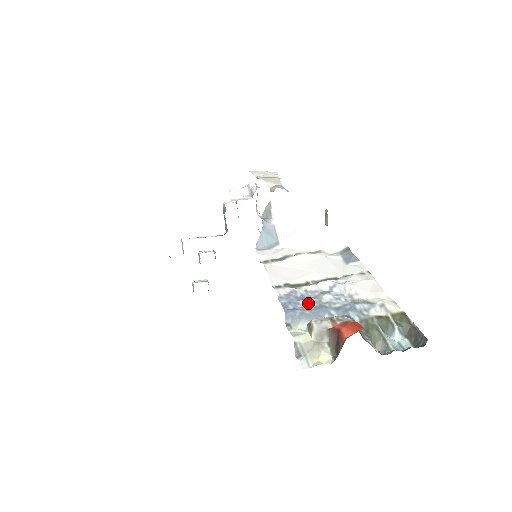
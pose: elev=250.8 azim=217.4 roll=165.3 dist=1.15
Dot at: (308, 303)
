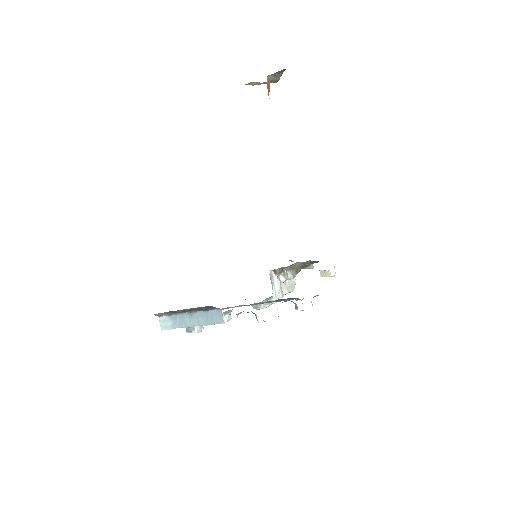
Dot at: occluded
